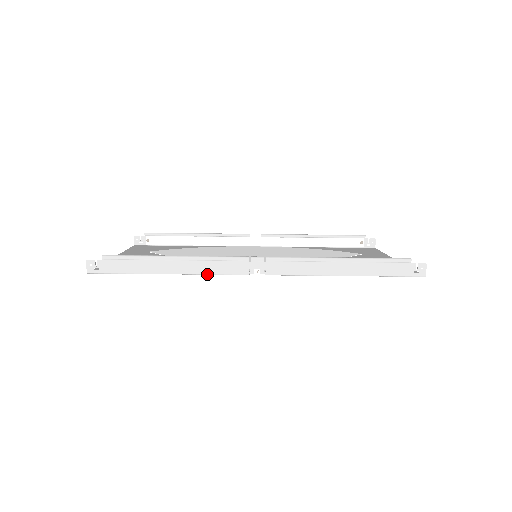
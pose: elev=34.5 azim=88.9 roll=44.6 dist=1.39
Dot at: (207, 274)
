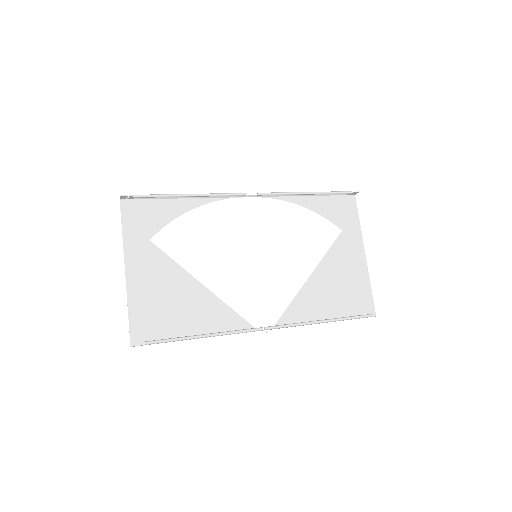
Dot at: occluded
